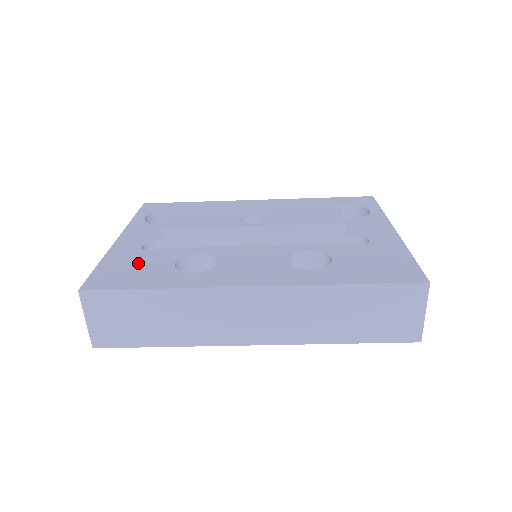
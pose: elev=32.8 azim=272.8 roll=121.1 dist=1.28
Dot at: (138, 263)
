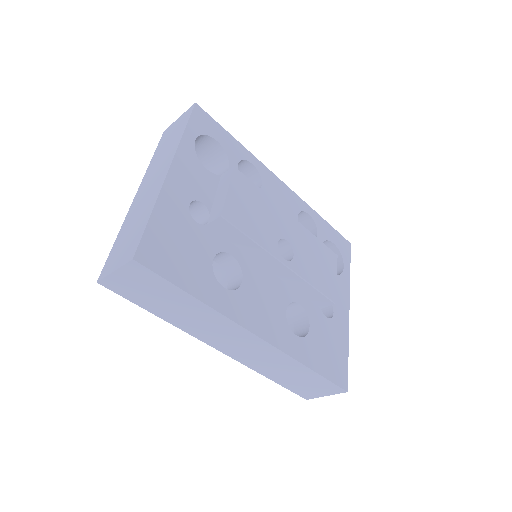
Dot at: (185, 239)
